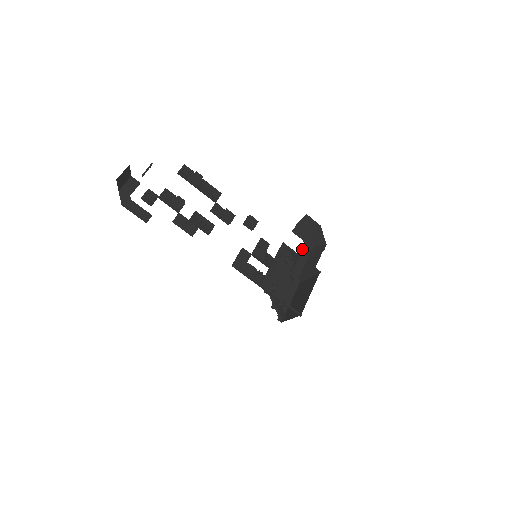
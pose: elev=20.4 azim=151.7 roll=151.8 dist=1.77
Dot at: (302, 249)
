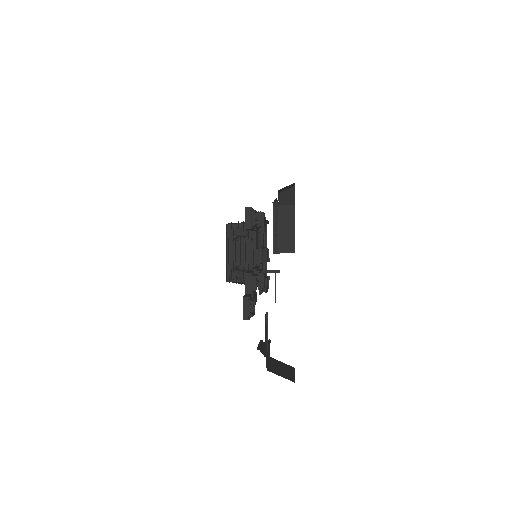
Dot at: (279, 219)
